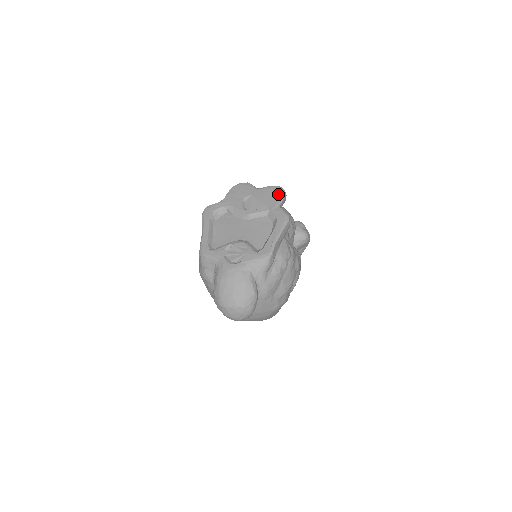
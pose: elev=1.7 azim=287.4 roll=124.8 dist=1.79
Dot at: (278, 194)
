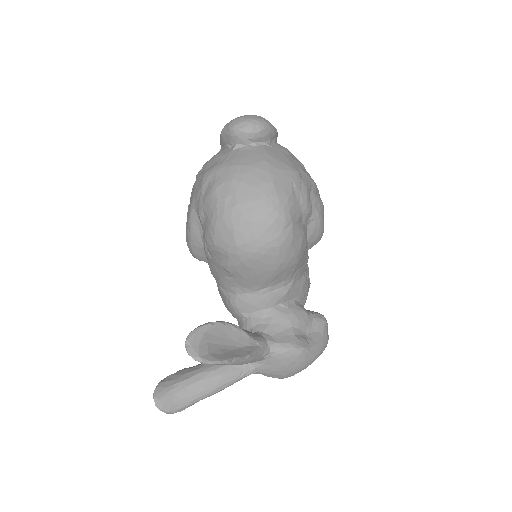
Dot at: occluded
